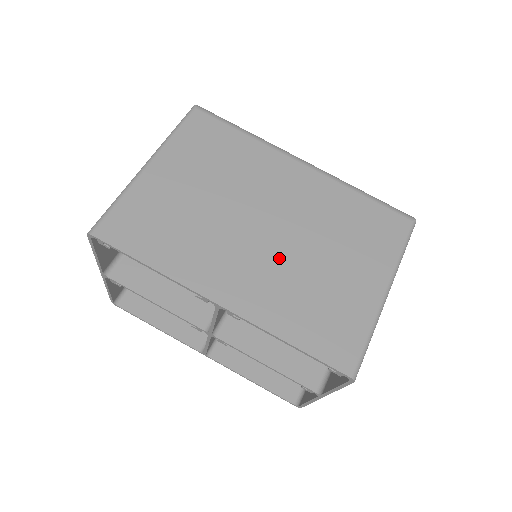
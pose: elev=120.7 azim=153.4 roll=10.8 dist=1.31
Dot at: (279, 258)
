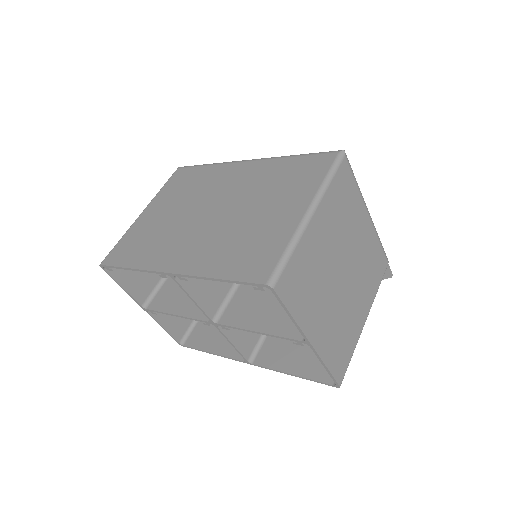
Dot at: (218, 226)
